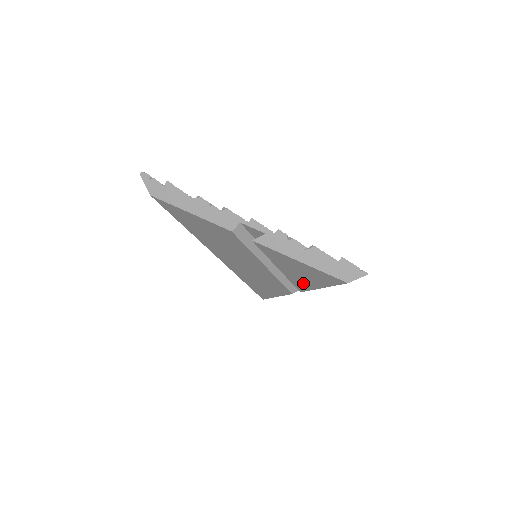
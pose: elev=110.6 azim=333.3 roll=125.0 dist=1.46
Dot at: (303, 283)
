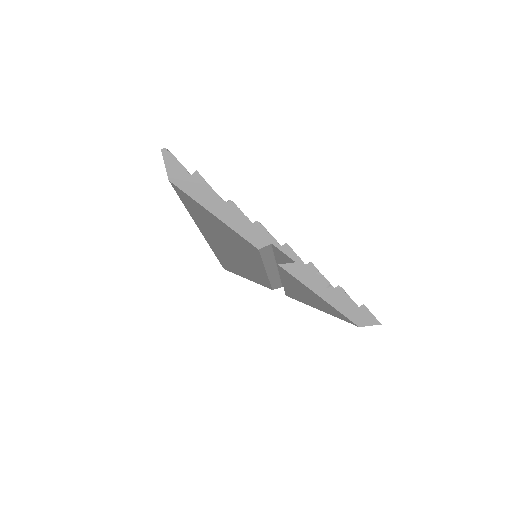
Dot at: (300, 298)
